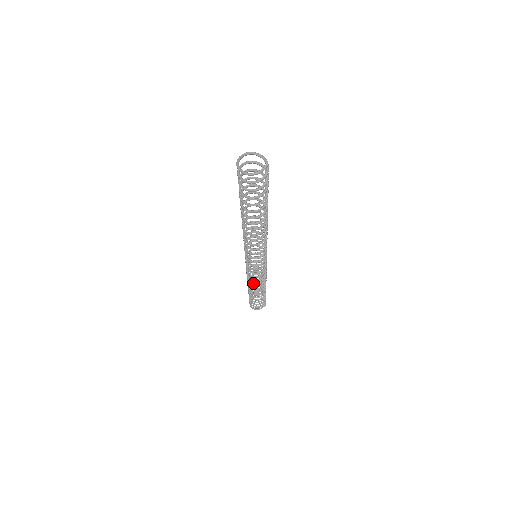
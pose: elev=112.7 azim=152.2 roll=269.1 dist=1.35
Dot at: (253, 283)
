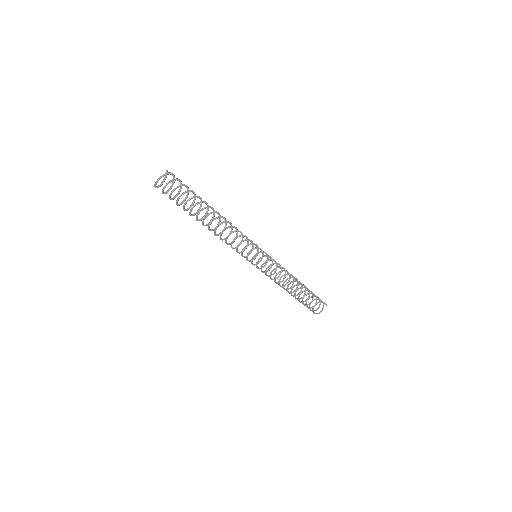
Dot at: (282, 281)
